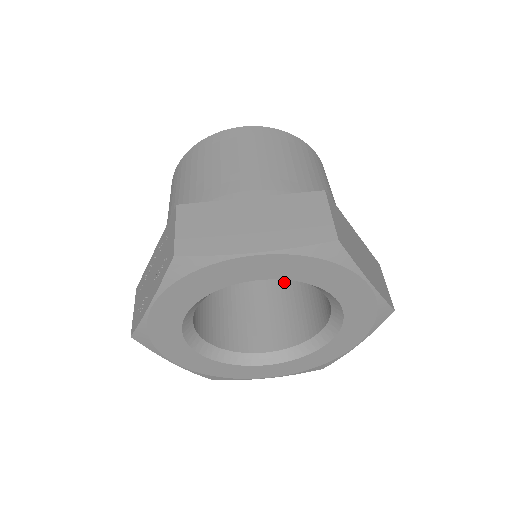
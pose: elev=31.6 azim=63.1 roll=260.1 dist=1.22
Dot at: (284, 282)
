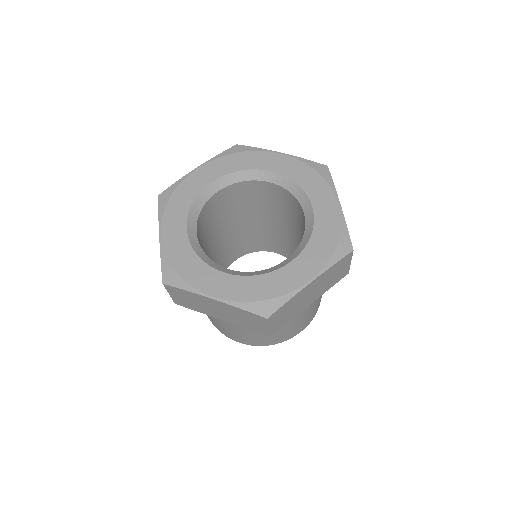
Dot at: occluded
